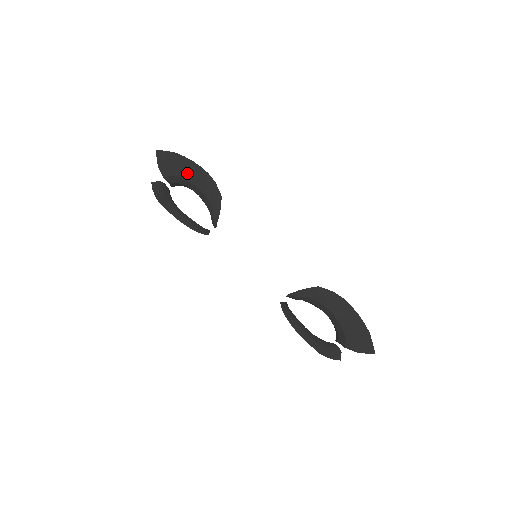
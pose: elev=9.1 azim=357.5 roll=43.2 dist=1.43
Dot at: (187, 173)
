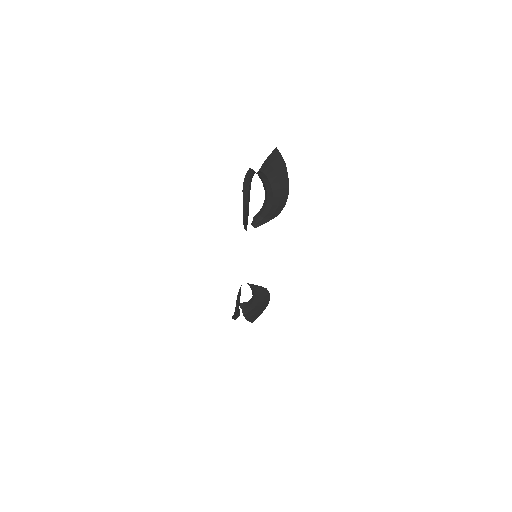
Dot at: (277, 184)
